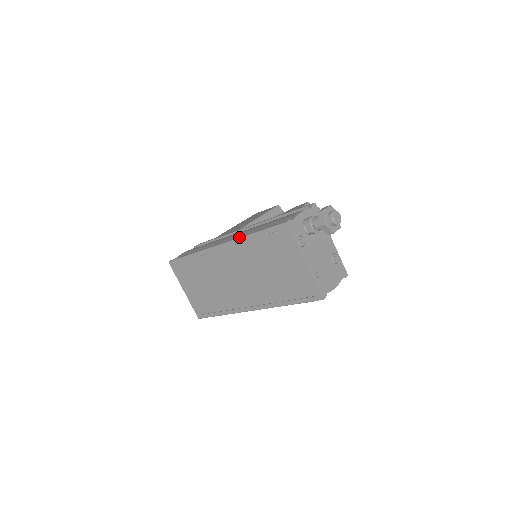
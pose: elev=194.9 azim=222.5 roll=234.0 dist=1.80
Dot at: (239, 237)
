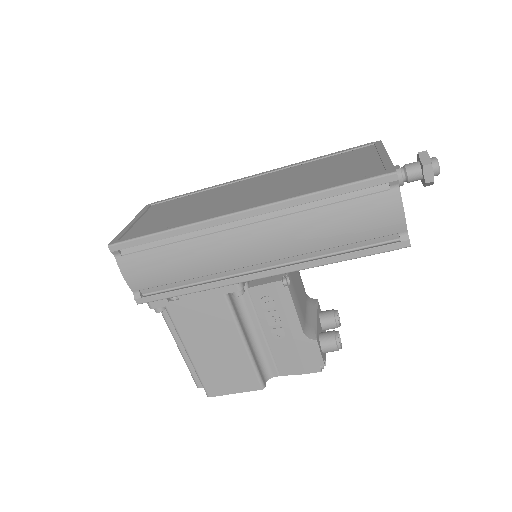
Dot at: (296, 164)
